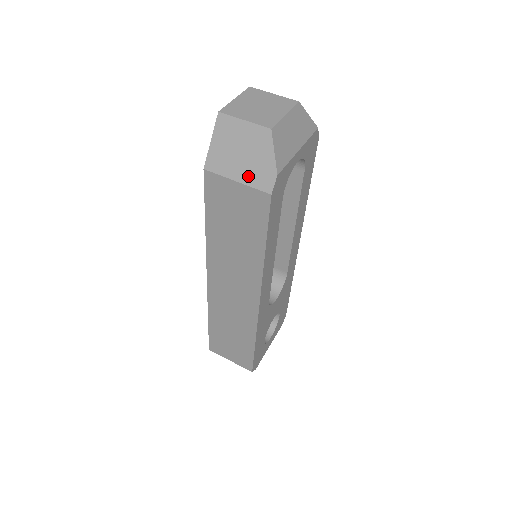
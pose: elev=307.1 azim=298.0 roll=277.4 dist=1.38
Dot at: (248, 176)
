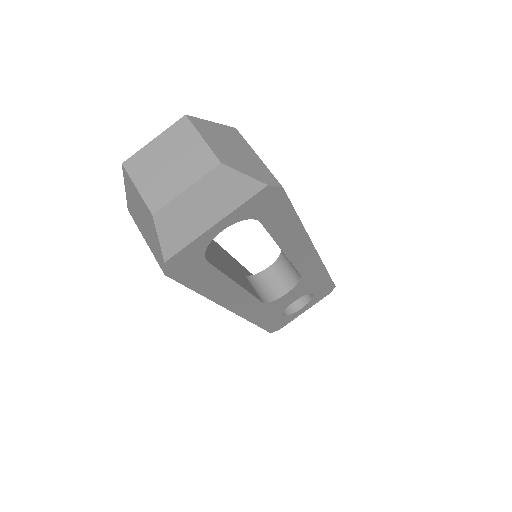
Dot at: (150, 244)
